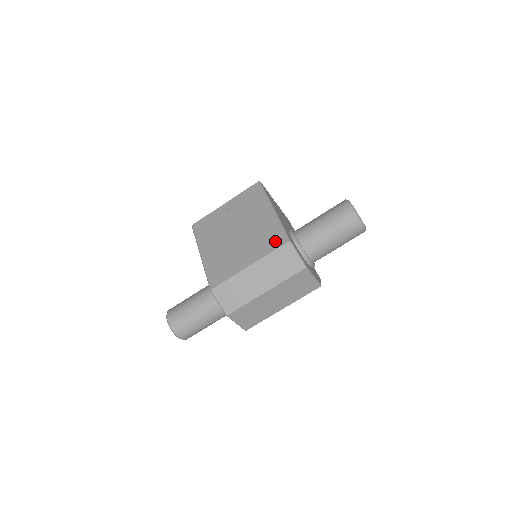
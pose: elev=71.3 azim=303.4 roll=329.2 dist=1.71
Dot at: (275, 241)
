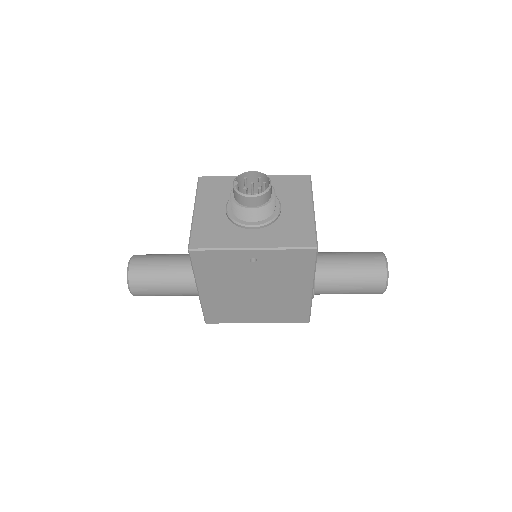
Dot at: (295, 318)
